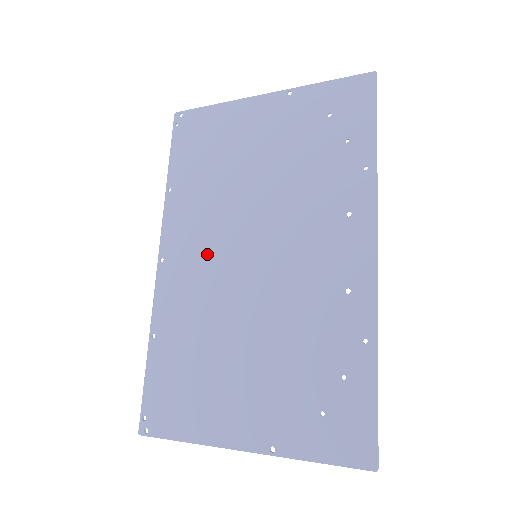
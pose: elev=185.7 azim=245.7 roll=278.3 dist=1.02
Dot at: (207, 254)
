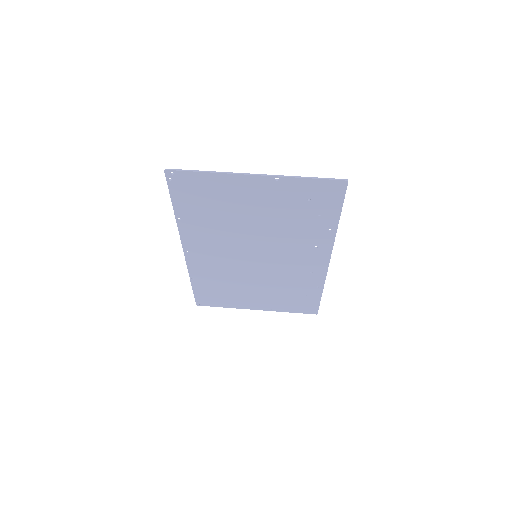
Dot at: (221, 253)
